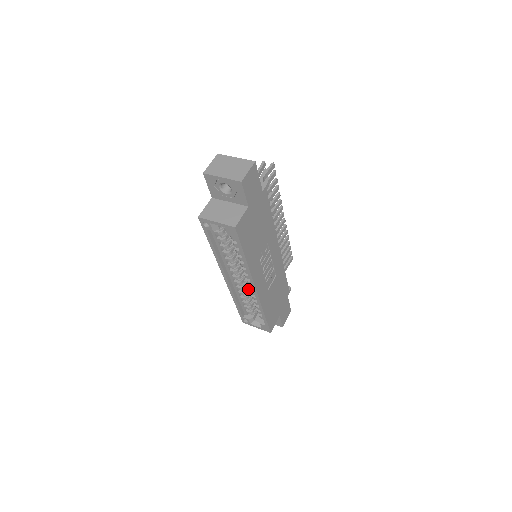
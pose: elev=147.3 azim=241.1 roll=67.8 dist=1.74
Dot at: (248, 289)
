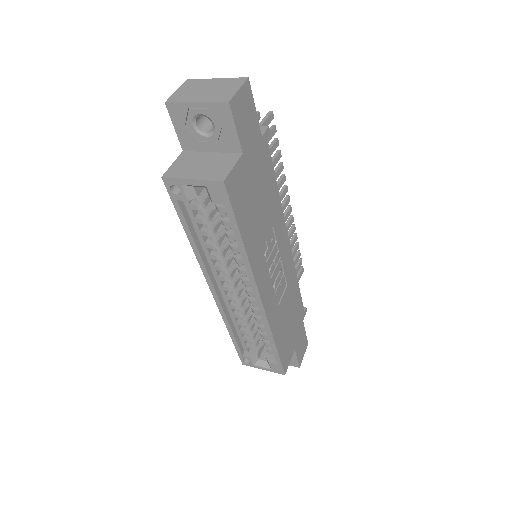
Dot at: (248, 308)
